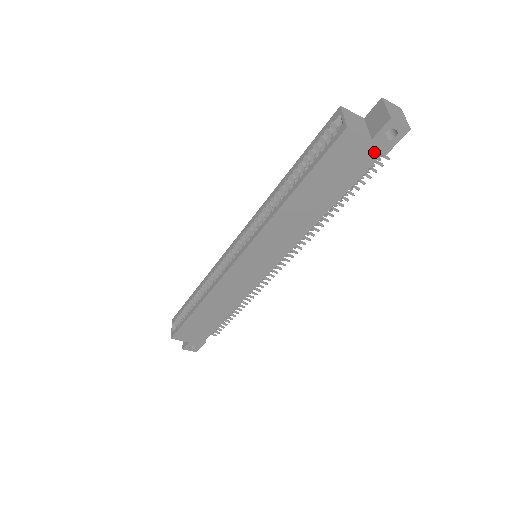
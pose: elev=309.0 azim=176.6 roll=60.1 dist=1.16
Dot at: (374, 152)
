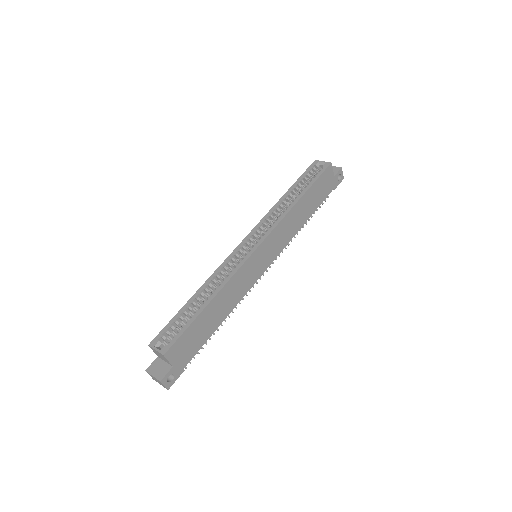
Dot at: (333, 185)
